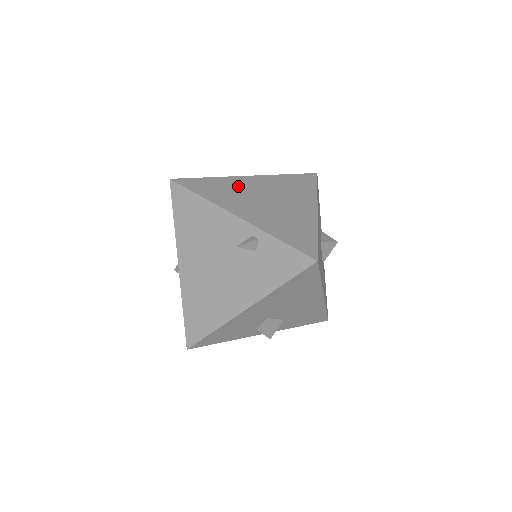
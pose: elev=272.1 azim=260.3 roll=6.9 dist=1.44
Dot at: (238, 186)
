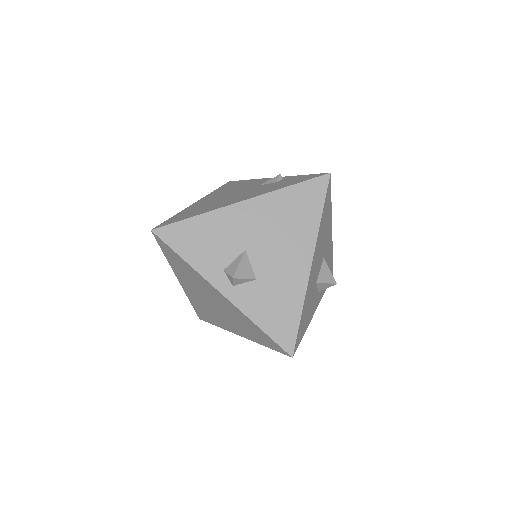
Dot at: occluded
